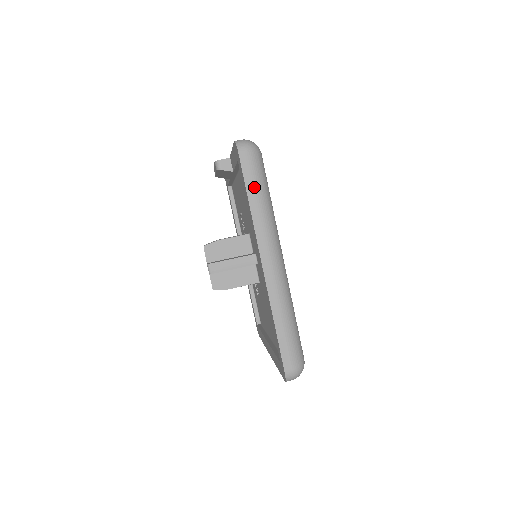
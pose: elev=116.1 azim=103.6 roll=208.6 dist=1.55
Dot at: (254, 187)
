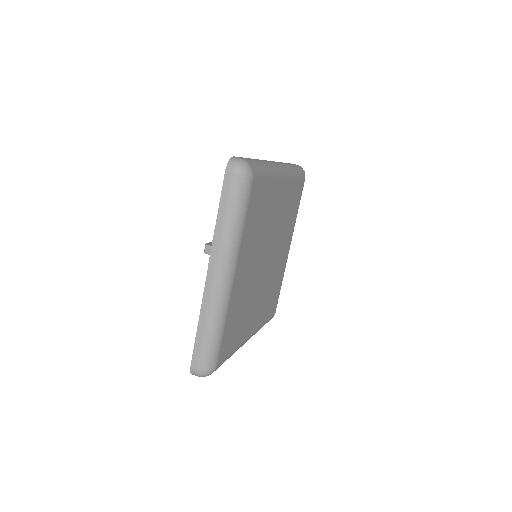
Dot at: (226, 207)
